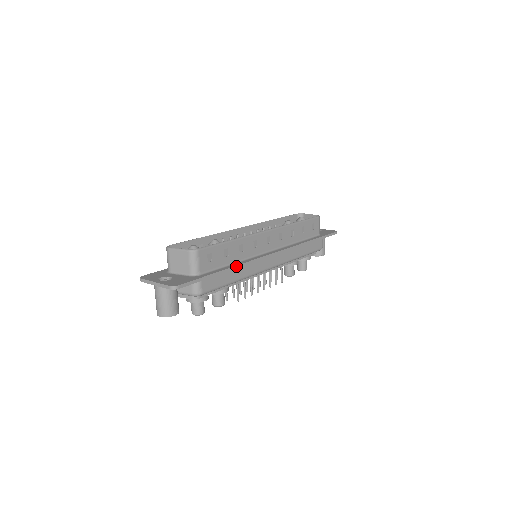
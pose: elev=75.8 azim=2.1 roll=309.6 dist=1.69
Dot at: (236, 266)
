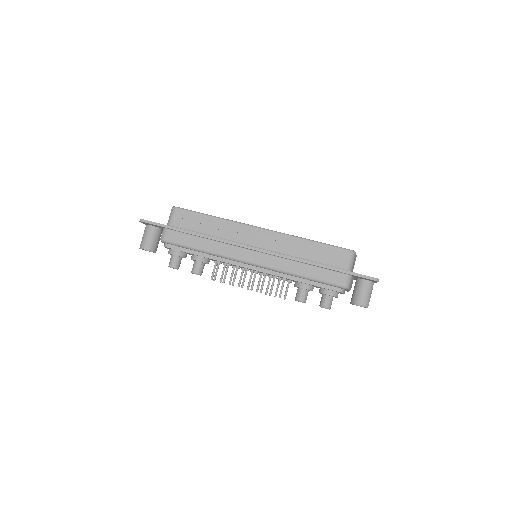
Dot at: (204, 235)
